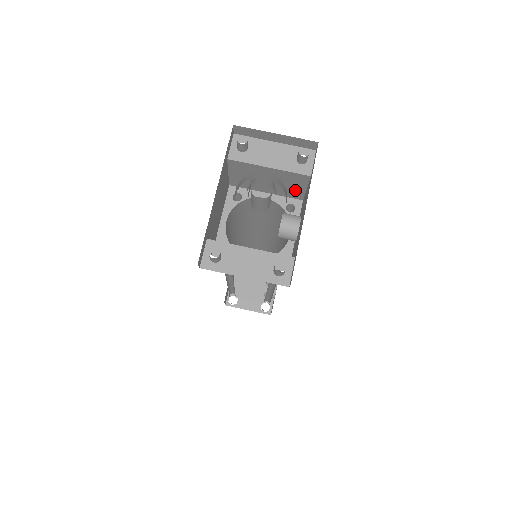
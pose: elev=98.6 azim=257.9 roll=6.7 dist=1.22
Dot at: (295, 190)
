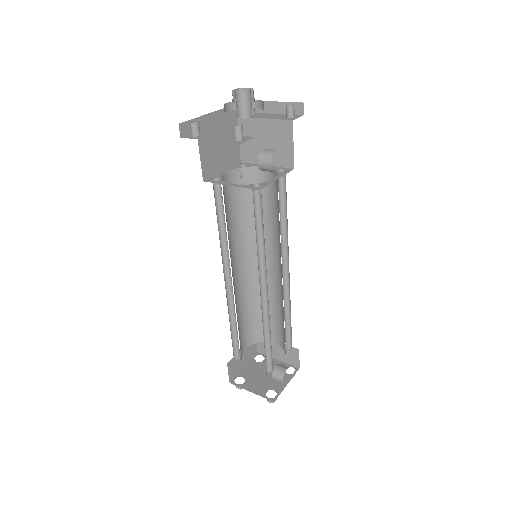
Dot at: (286, 151)
